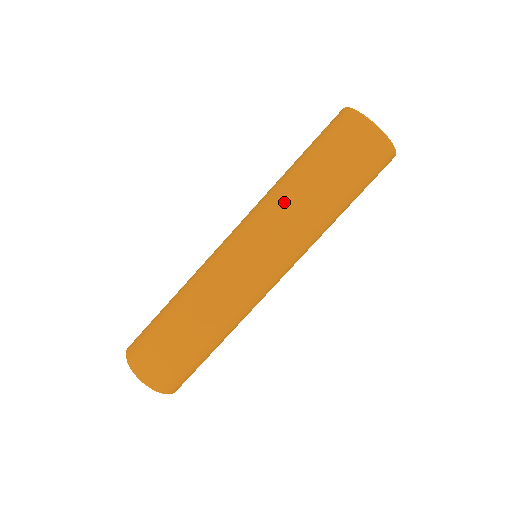
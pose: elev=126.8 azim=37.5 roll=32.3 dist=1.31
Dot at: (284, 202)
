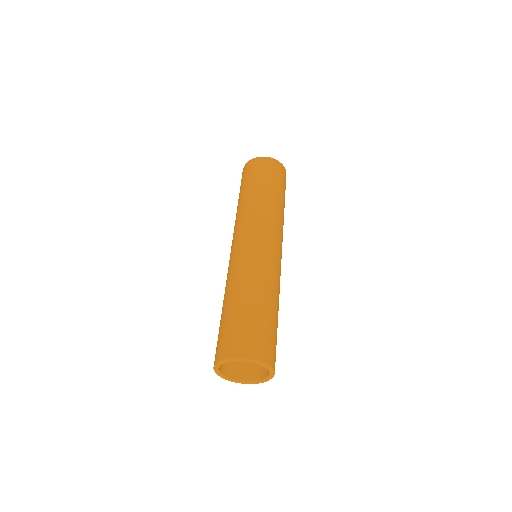
Dot at: (262, 207)
